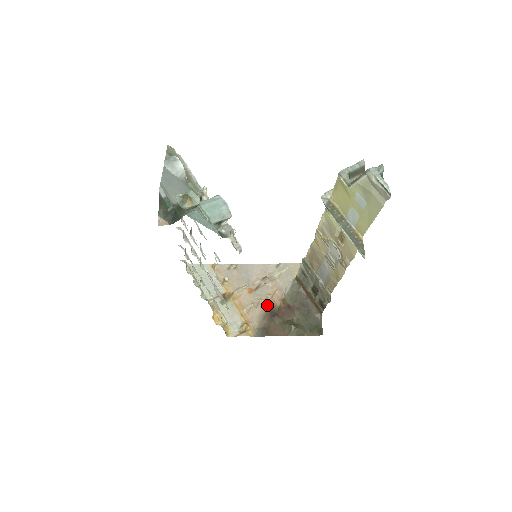
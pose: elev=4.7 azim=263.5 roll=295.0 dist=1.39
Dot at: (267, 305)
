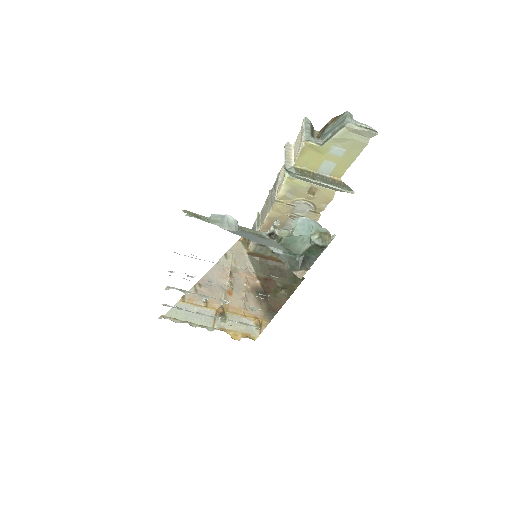
Dot at: (252, 292)
